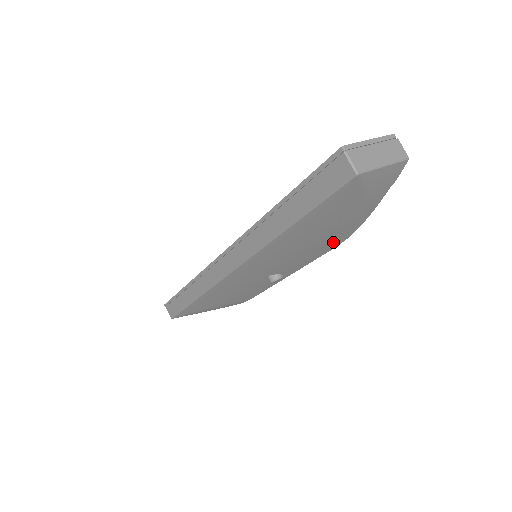
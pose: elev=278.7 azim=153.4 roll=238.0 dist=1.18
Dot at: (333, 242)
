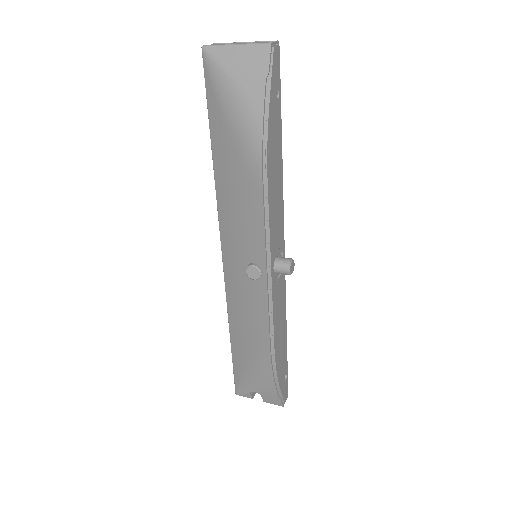
Dot at: (253, 174)
